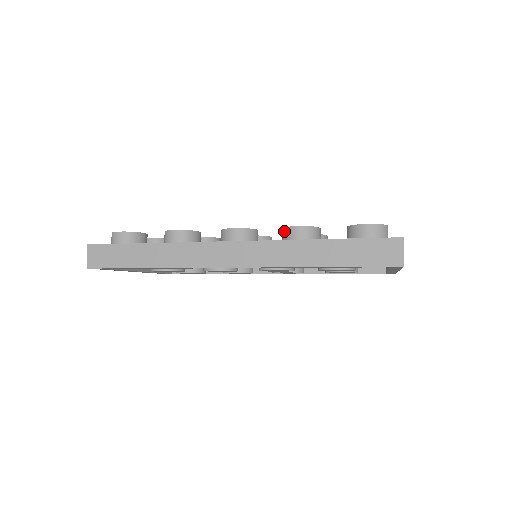
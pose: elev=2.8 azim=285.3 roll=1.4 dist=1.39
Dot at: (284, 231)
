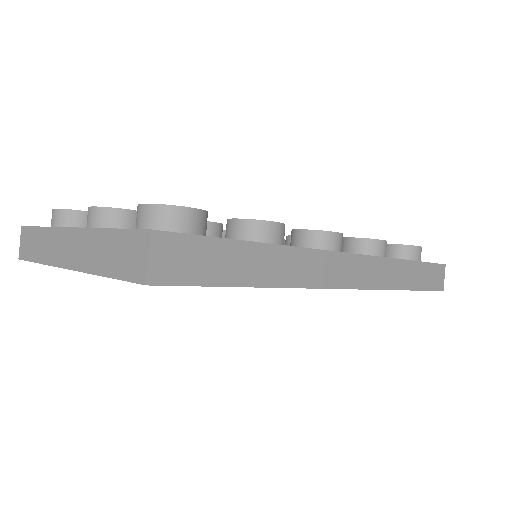
Dot at: (367, 243)
